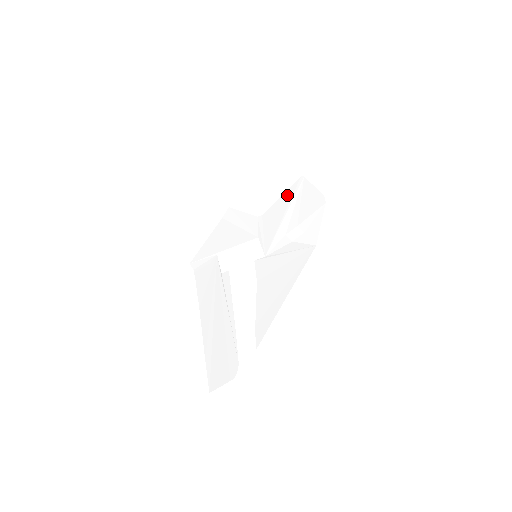
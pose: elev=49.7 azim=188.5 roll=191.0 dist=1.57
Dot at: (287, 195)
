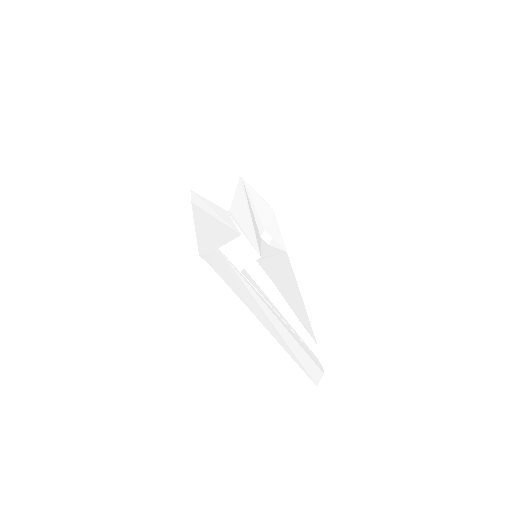
Dot at: (240, 194)
